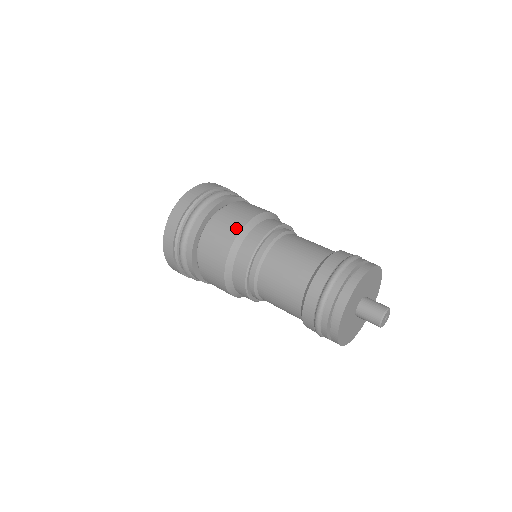
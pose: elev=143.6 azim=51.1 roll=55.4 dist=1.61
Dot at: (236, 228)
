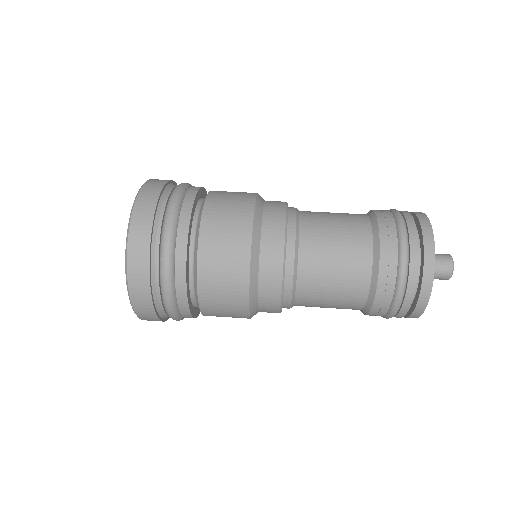
Dot at: (246, 212)
